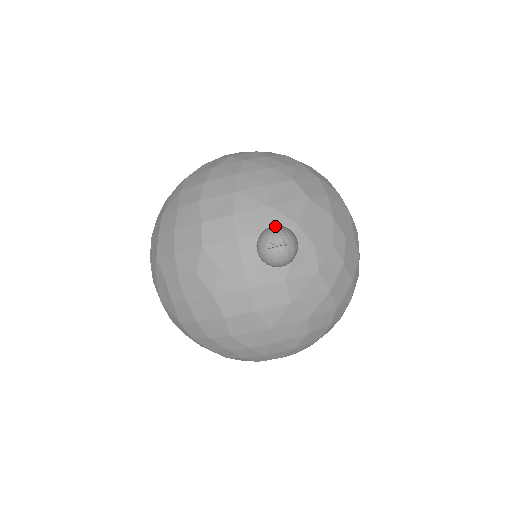
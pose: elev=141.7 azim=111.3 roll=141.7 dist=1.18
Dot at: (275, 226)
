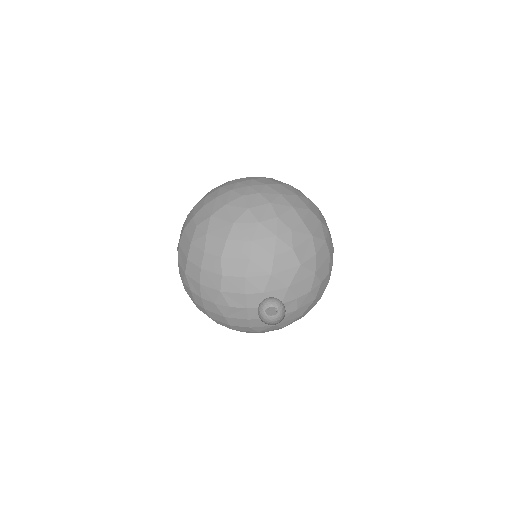
Dot at: occluded
